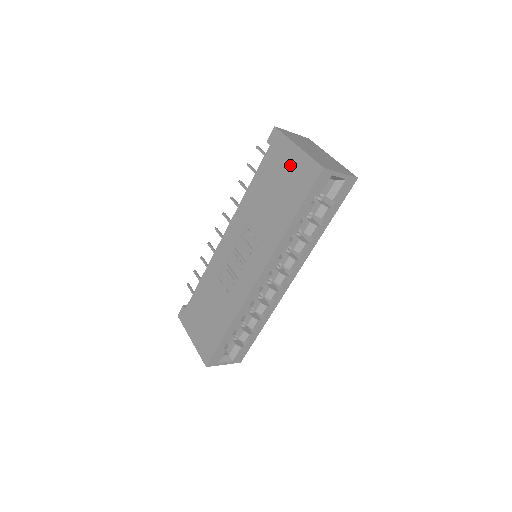
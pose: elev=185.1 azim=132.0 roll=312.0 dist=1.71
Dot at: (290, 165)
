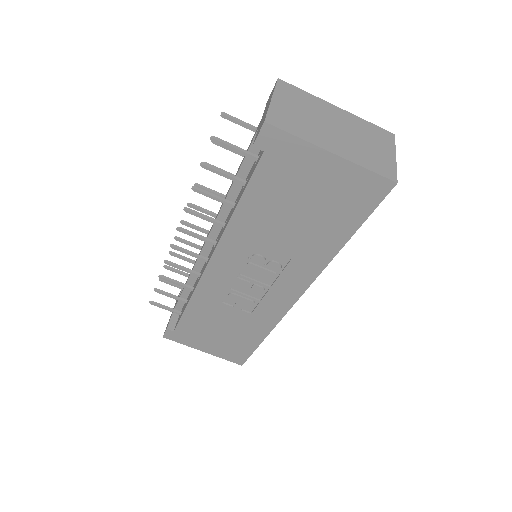
Dot at: (323, 180)
